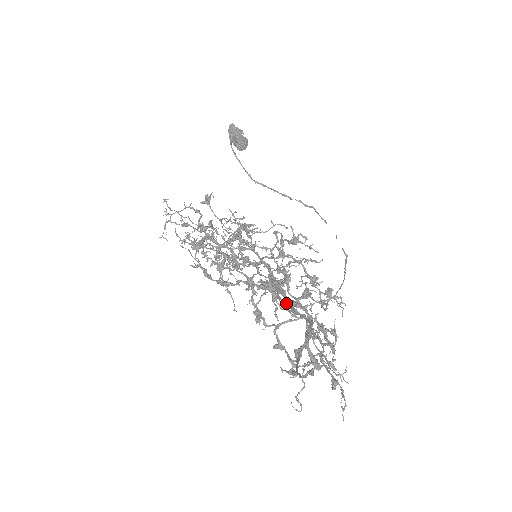
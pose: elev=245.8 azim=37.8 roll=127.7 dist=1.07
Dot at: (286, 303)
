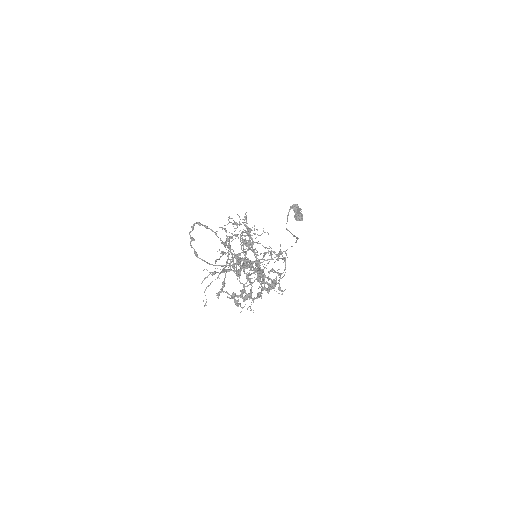
Dot at: occluded
